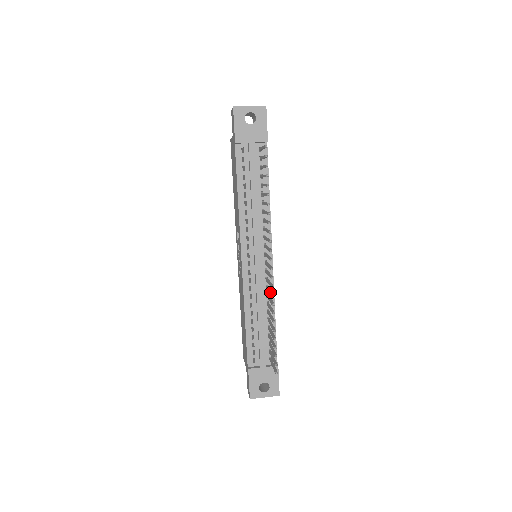
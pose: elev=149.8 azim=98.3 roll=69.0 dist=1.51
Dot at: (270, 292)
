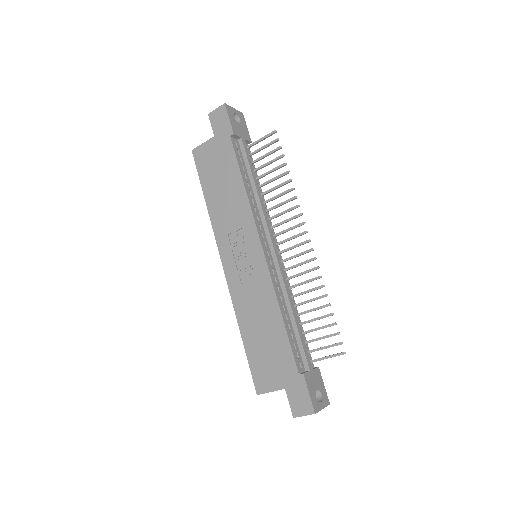
Dot at: occluded
